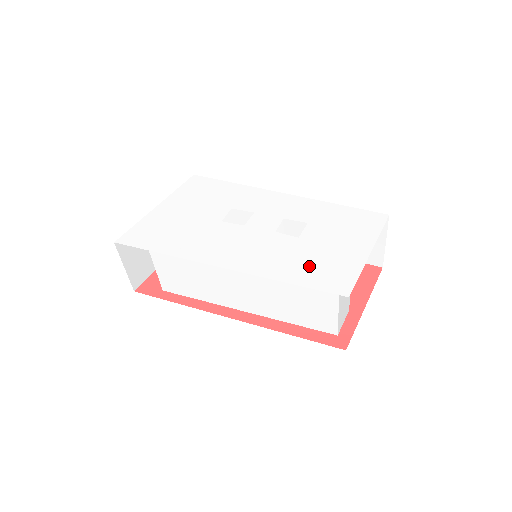
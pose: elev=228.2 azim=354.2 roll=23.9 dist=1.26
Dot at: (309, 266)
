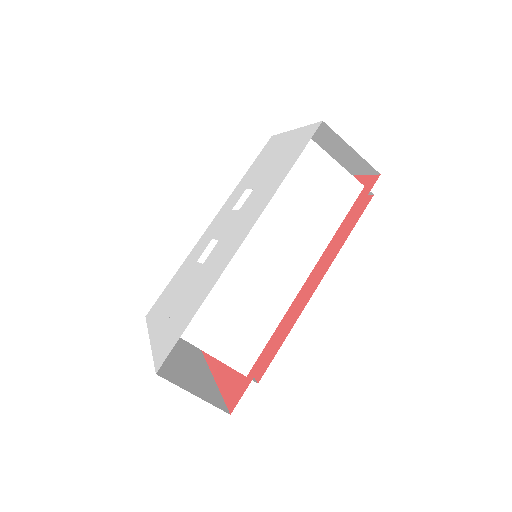
Dot at: (282, 165)
